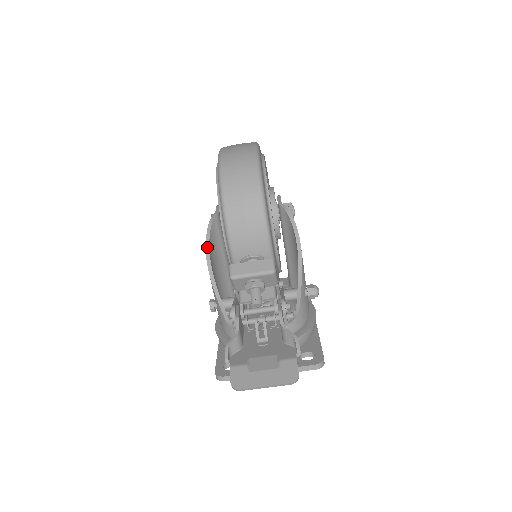
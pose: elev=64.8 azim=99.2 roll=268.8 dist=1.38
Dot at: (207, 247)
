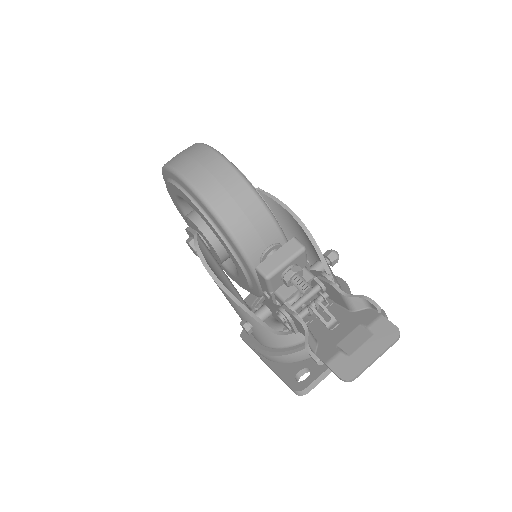
Dot at: (209, 271)
